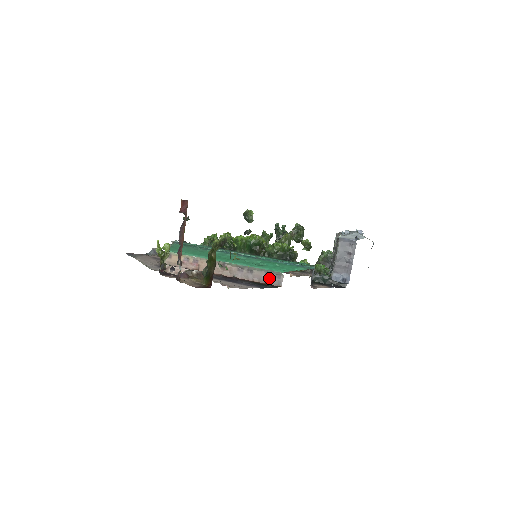
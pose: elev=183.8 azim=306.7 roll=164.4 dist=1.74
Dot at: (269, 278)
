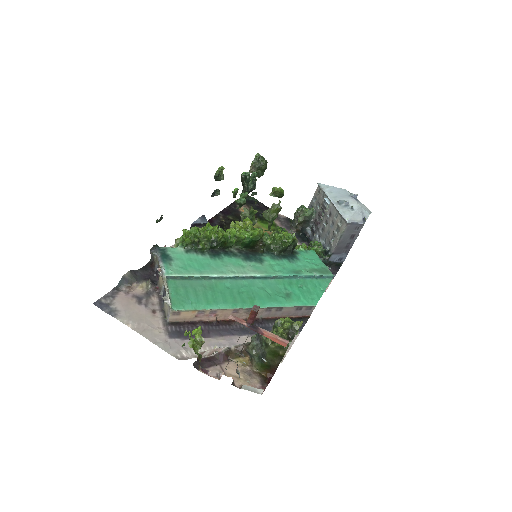
Dot at: (299, 311)
